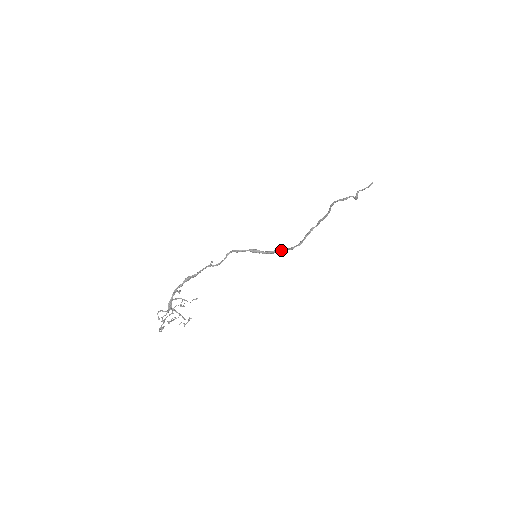
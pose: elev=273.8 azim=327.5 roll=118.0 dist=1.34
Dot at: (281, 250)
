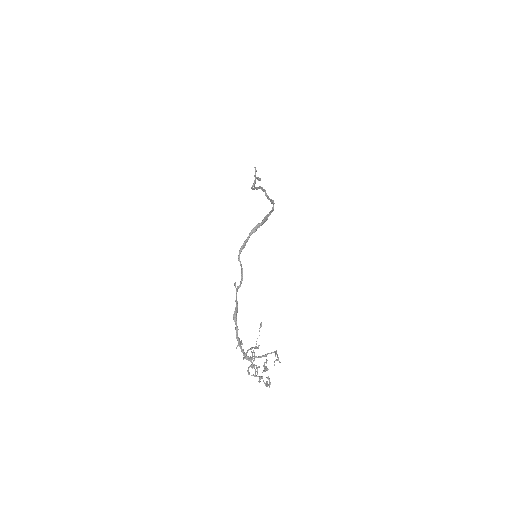
Dot at: (269, 214)
